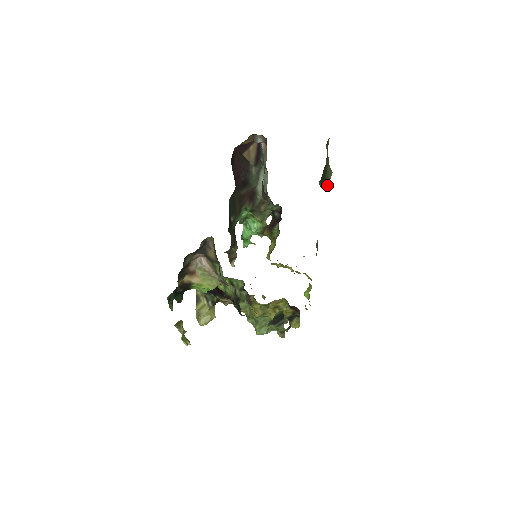
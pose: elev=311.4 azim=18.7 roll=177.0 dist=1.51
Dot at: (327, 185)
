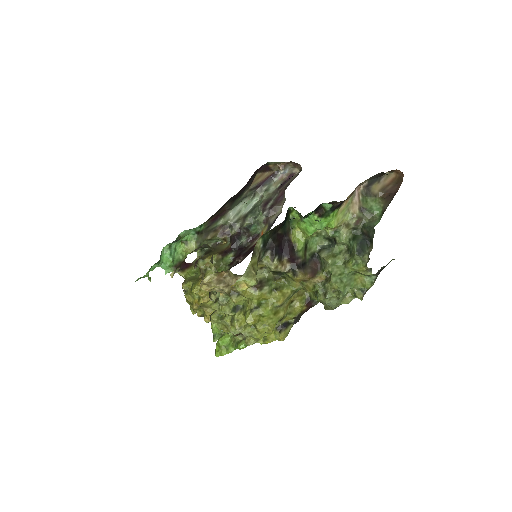
Dot at: occluded
